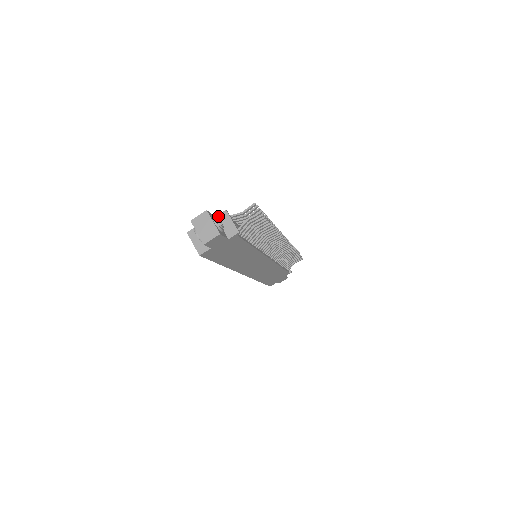
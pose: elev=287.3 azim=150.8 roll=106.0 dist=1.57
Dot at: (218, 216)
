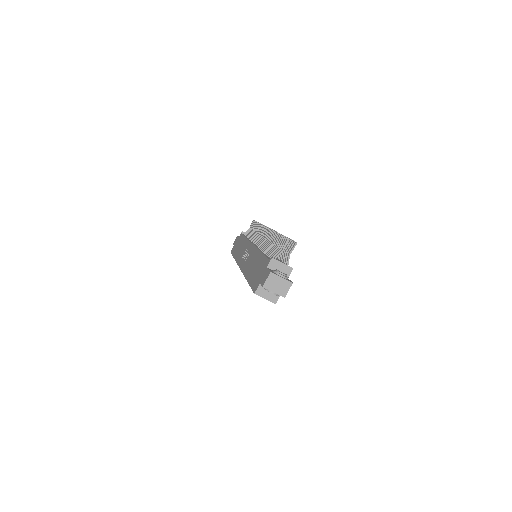
Dot at: (269, 266)
